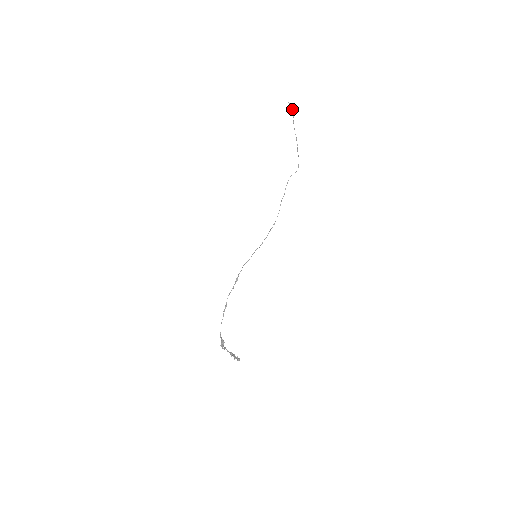
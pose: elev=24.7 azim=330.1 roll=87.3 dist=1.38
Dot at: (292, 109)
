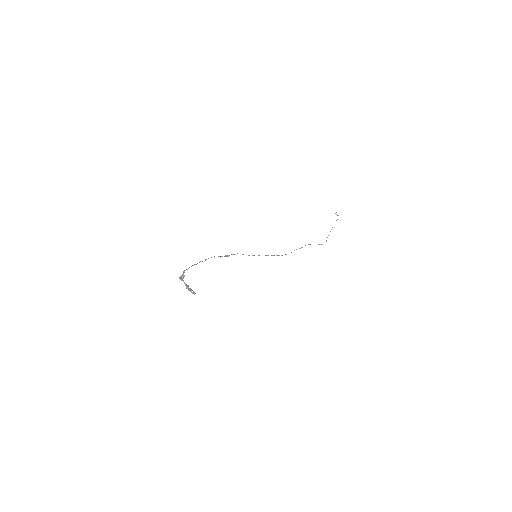
Dot at: occluded
